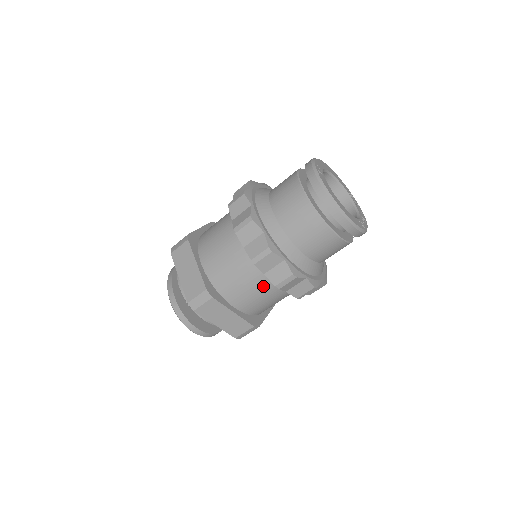
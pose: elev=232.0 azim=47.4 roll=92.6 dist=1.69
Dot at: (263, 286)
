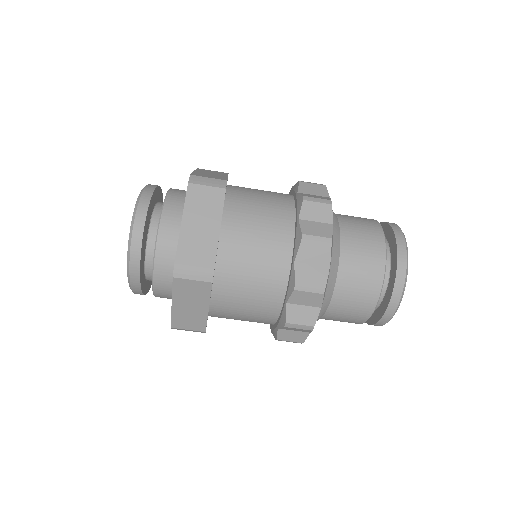
Dot at: (277, 237)
